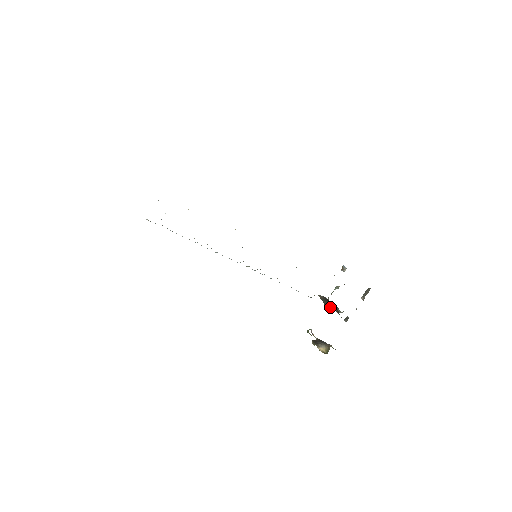
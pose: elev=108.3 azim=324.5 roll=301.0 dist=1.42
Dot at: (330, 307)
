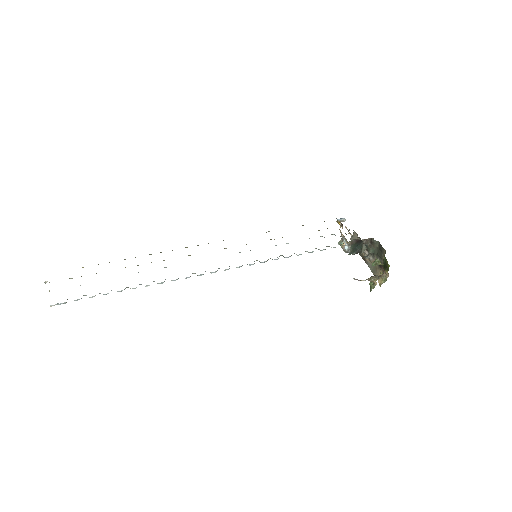
Dot at: (355, 252)
